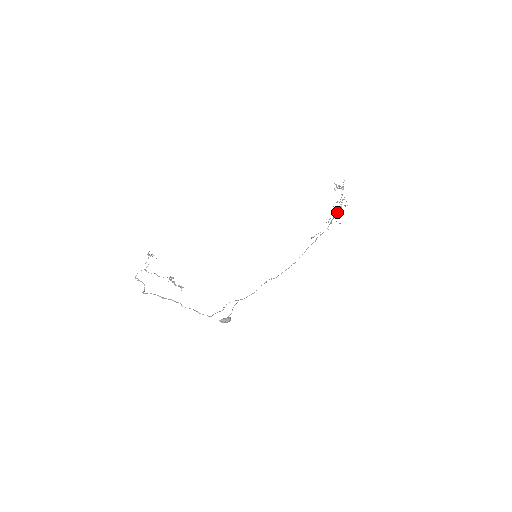
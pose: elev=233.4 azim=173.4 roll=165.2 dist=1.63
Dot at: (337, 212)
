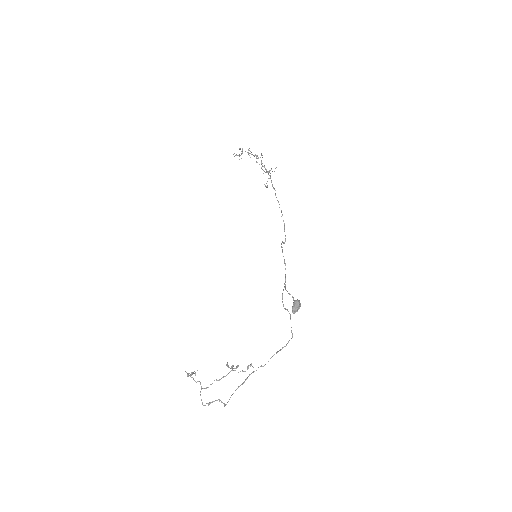
Dot at: occluded
